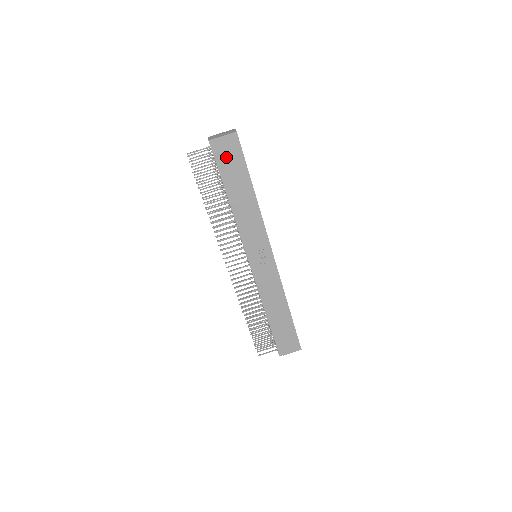
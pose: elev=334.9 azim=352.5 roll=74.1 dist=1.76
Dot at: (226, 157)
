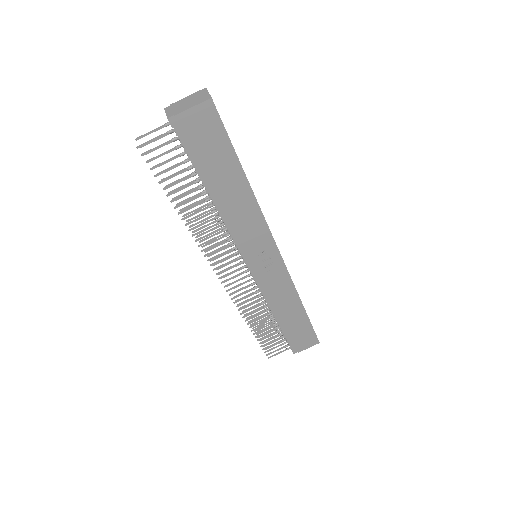
Dot at: (199, 139)
